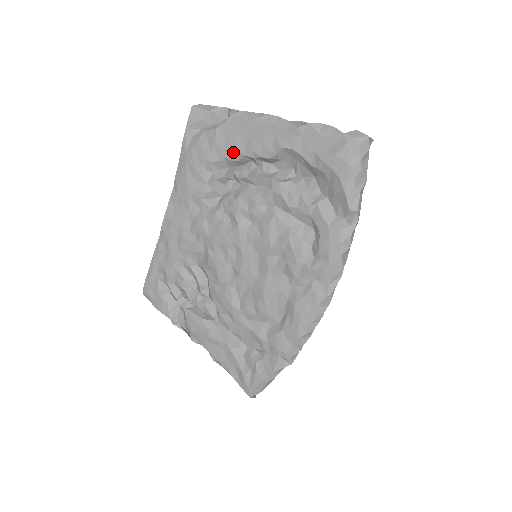
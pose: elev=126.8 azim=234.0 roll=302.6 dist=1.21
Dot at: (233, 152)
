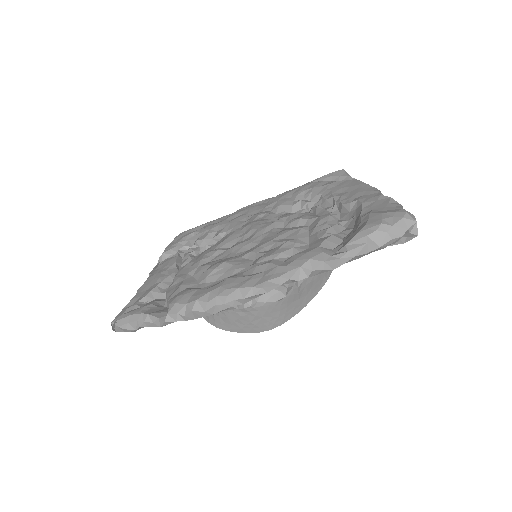
Dot at: (330, 193)
